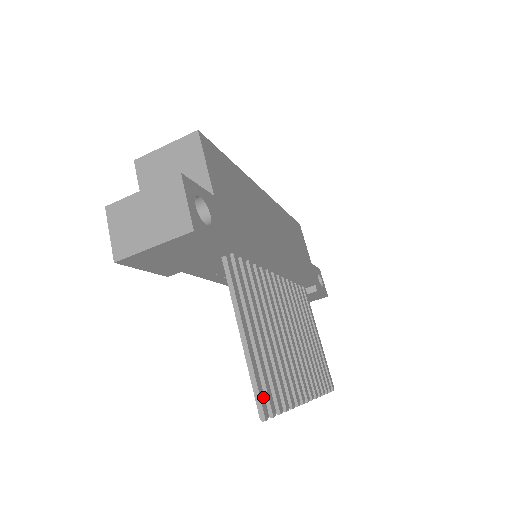
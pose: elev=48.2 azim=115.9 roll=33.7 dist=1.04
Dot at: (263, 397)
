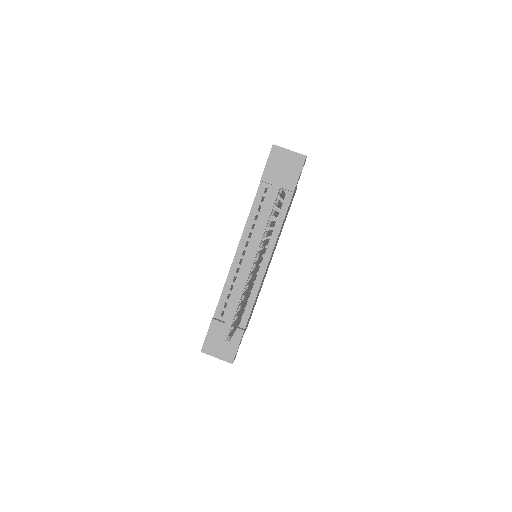
Dot at: occluded
